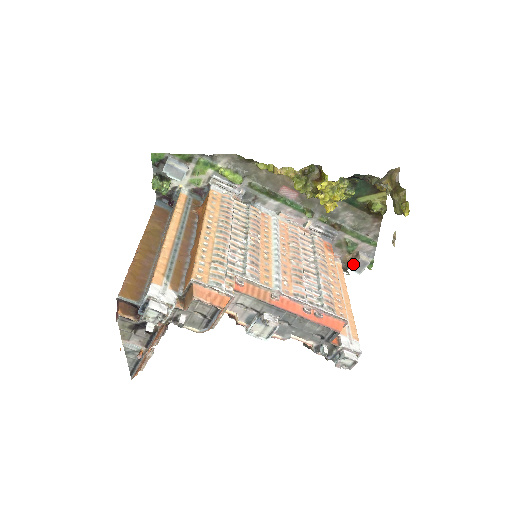
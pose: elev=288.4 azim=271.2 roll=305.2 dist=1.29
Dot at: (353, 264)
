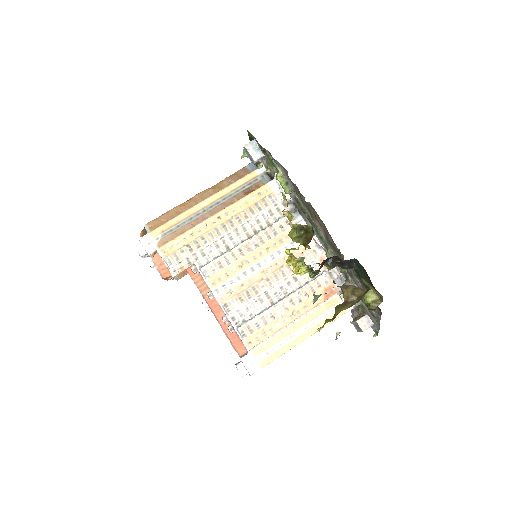
Dot at: (354, 320)
